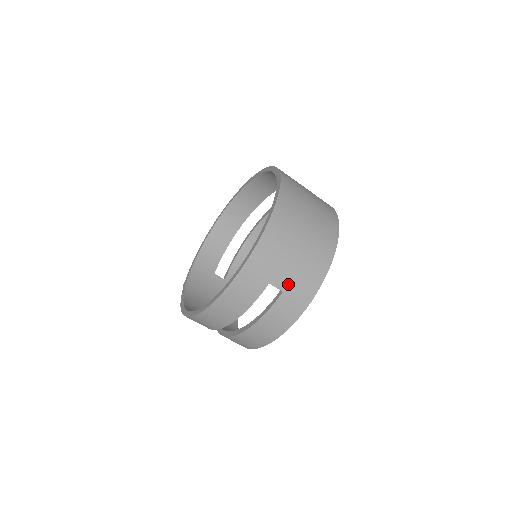
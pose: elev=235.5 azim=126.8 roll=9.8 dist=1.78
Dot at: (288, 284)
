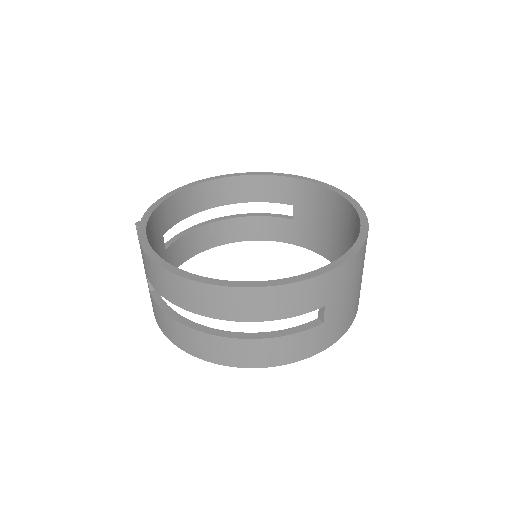
Dot at: (332, 318)
